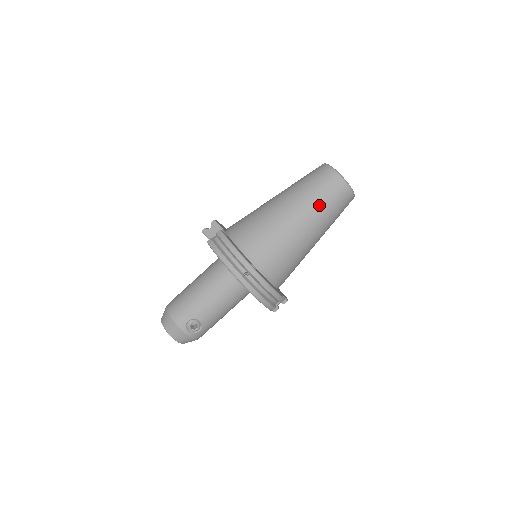
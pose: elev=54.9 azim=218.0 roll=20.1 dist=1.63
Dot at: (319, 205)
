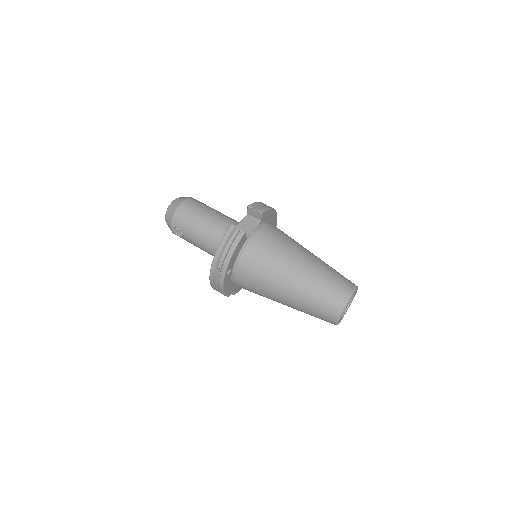
Dot at: (307, 304)
